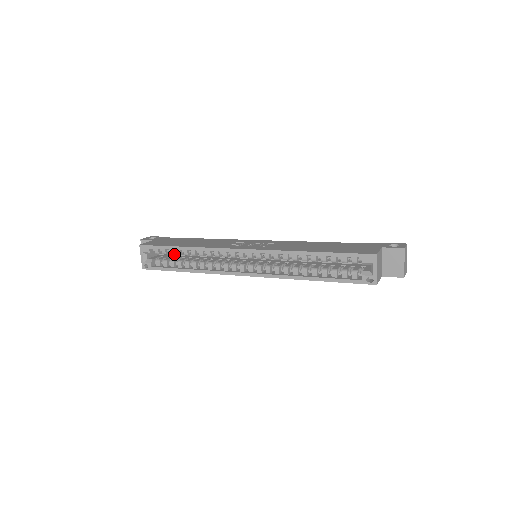
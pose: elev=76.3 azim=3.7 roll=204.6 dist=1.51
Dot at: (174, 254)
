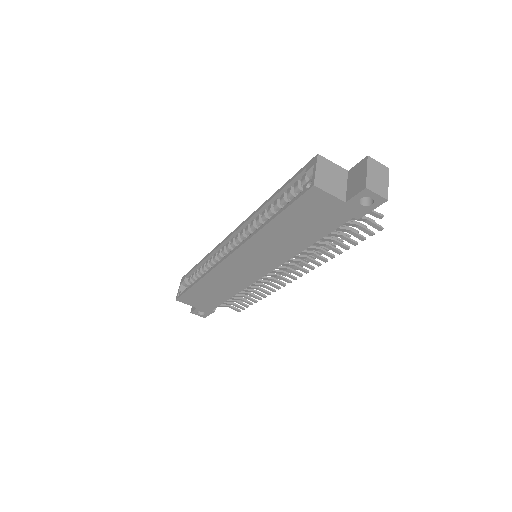
Dot at: (198, 276)
